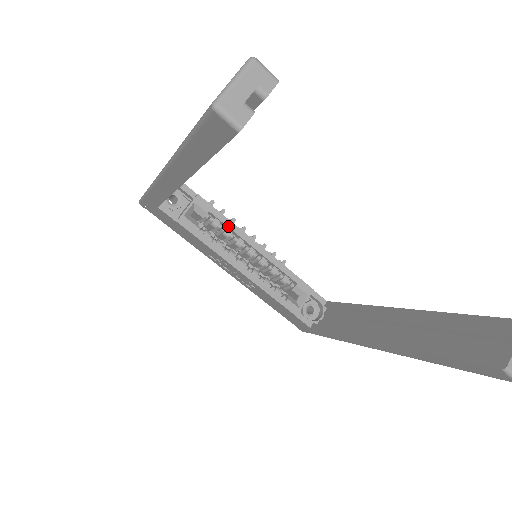
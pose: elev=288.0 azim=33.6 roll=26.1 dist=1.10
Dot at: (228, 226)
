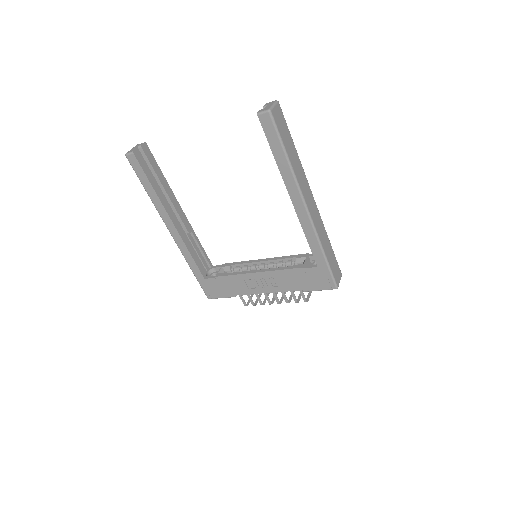
Dot at: (243, 263)
